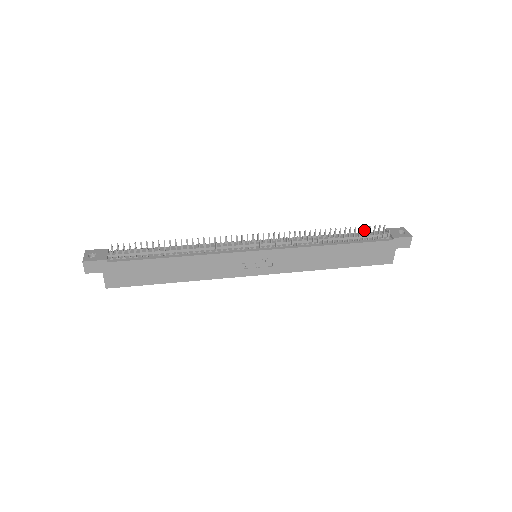
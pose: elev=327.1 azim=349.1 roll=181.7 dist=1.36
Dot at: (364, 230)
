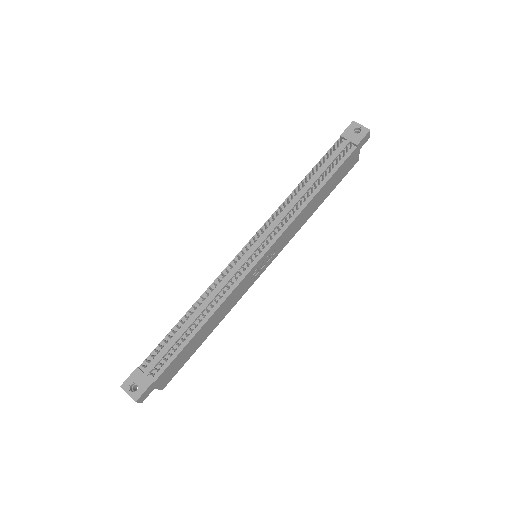
Dot at: (327, 156)
